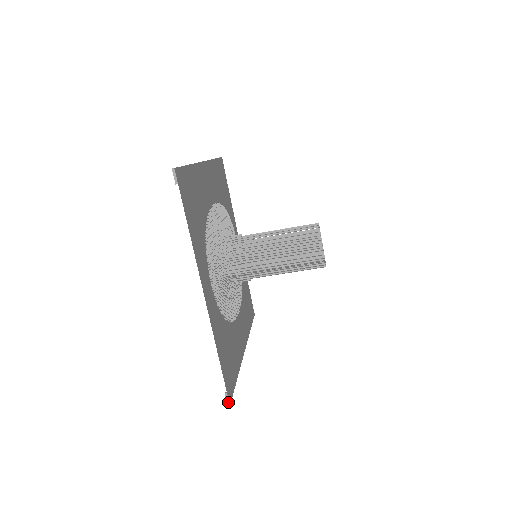
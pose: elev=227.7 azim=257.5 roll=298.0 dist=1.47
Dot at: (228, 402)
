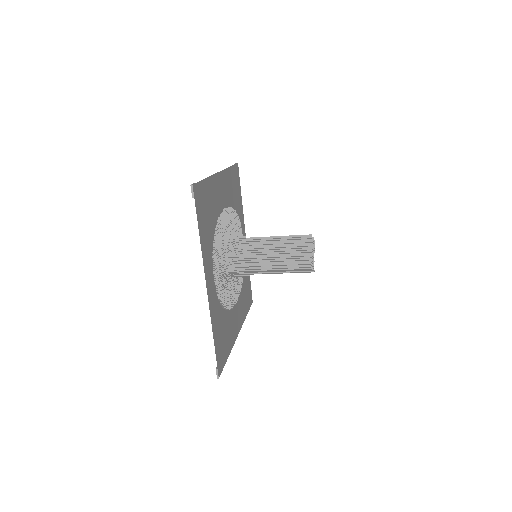
Dot at: (218, 376)
